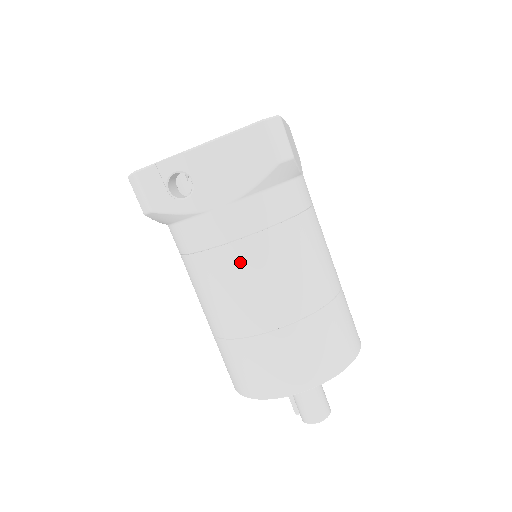
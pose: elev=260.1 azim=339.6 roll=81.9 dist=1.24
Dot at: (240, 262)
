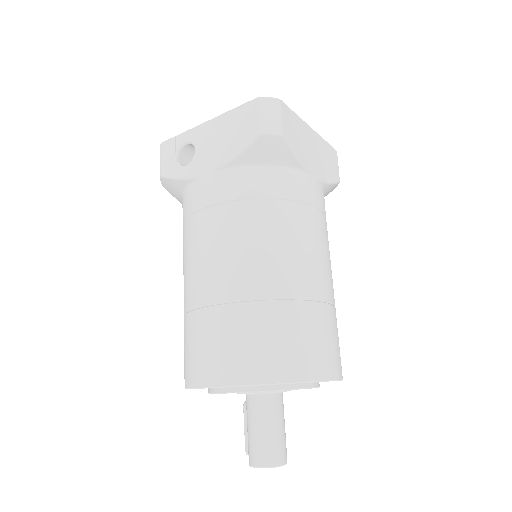
Dot at: (208, 227)
